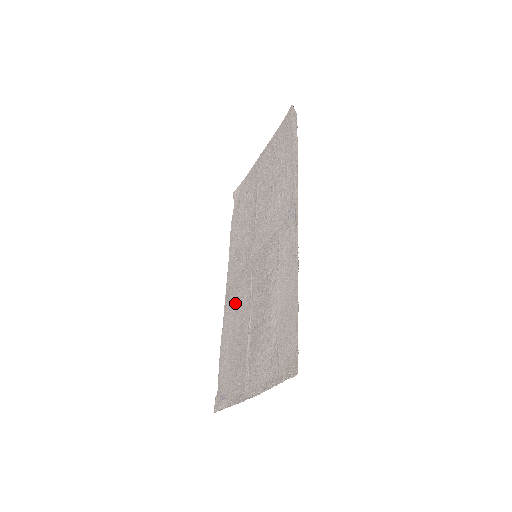
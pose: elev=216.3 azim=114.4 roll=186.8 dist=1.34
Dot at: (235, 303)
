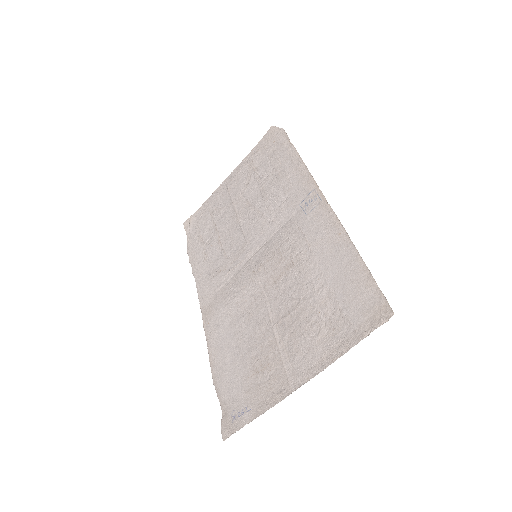
Dot at: (229, 313)
